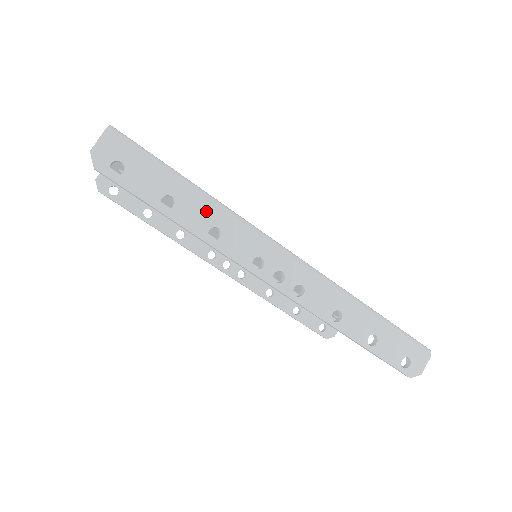
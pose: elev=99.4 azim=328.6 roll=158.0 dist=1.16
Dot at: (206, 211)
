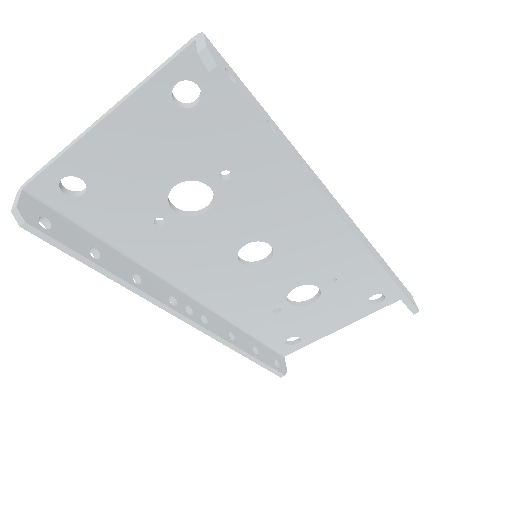
Dot at: (291, 146)
